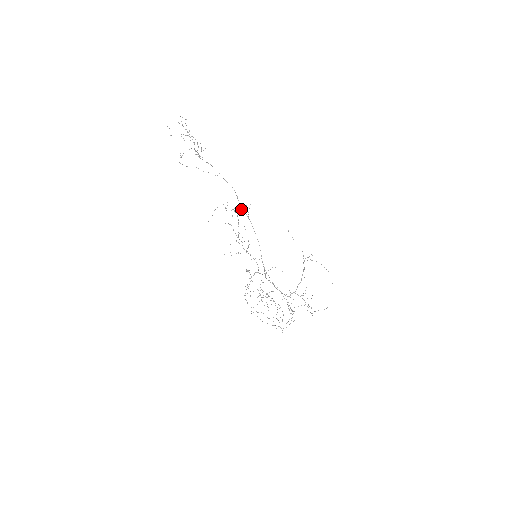
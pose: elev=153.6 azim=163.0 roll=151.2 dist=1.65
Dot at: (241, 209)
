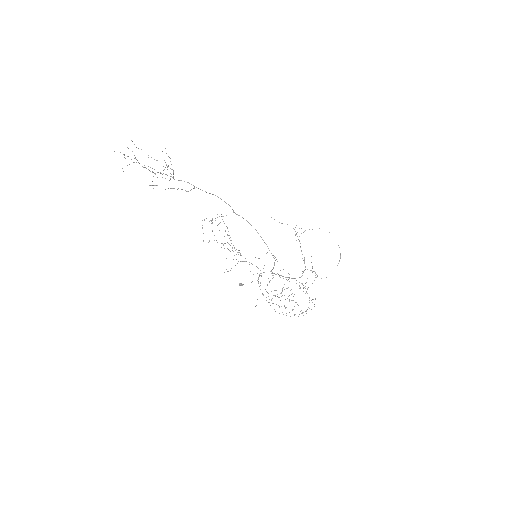
Dot at: occluded
